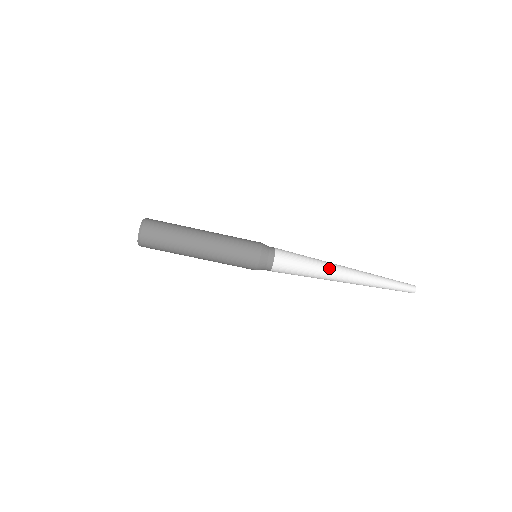
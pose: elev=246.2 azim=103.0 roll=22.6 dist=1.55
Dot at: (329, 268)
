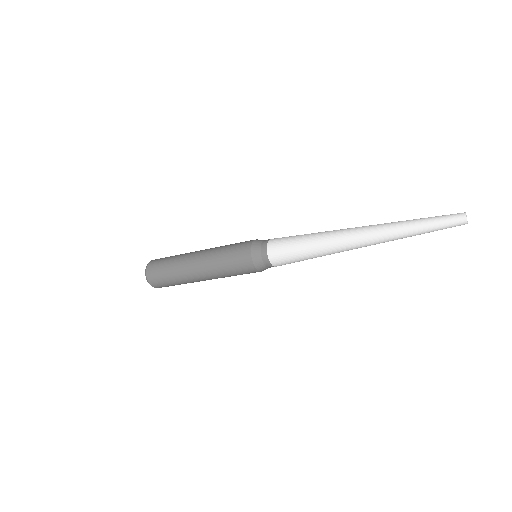
Dot at: (336, 250)
